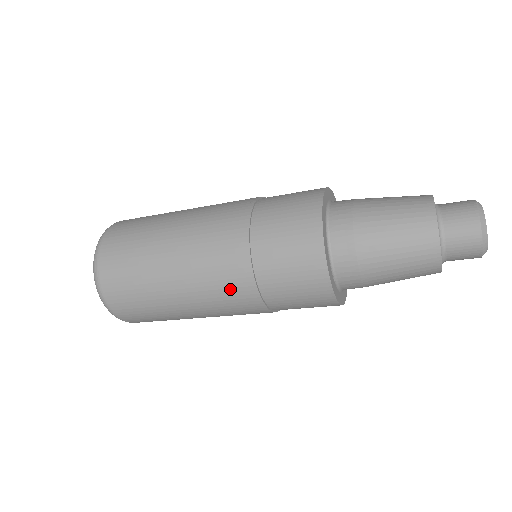
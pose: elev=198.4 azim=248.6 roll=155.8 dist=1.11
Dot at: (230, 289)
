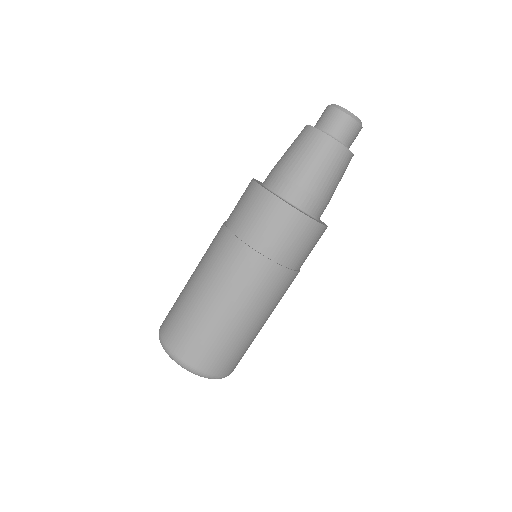
Dot at: (214, 242)
